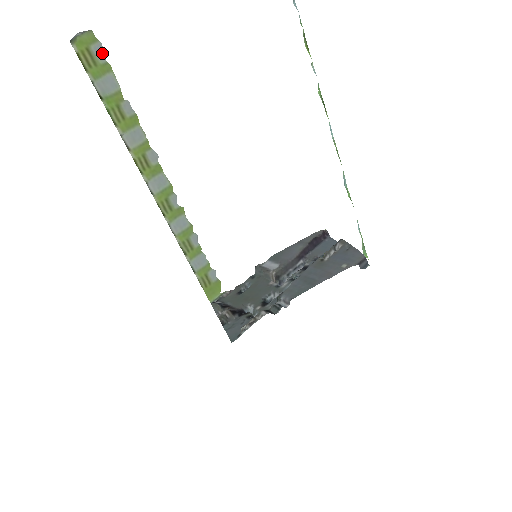
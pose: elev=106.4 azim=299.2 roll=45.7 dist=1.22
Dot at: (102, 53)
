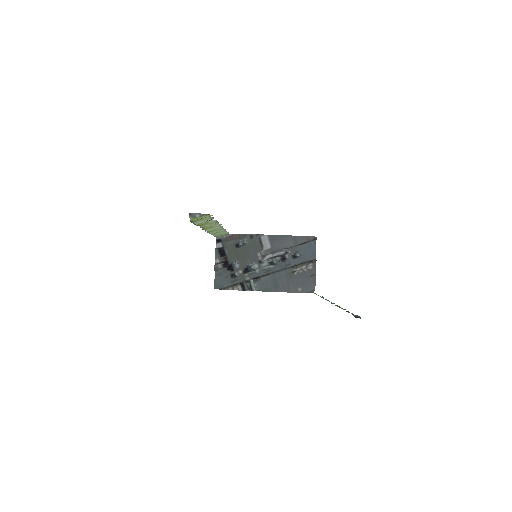
Dot at: occluded
